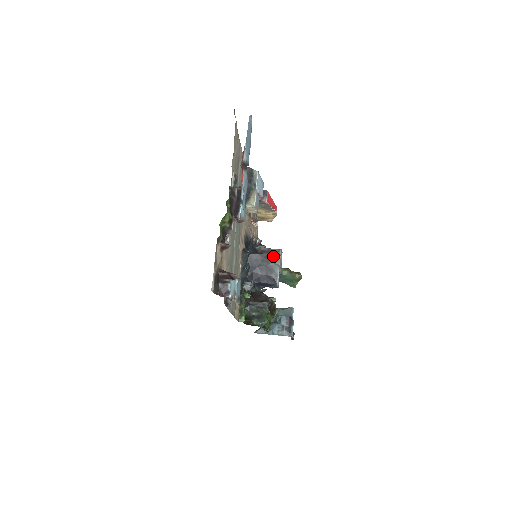
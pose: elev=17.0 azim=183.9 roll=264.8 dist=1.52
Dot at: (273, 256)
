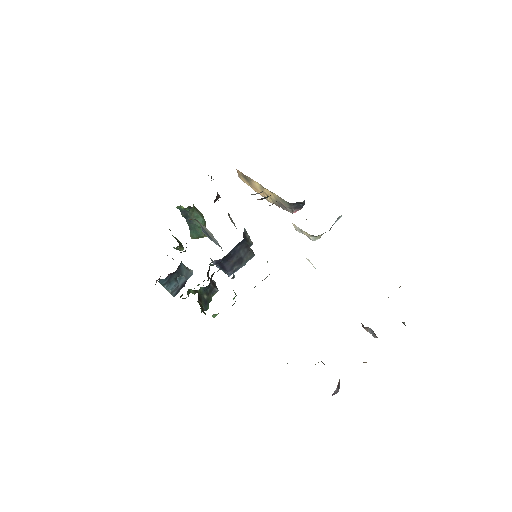
Dot at: (252, 252)
